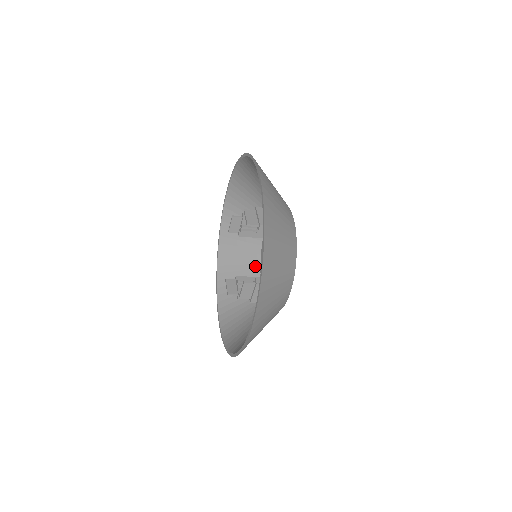
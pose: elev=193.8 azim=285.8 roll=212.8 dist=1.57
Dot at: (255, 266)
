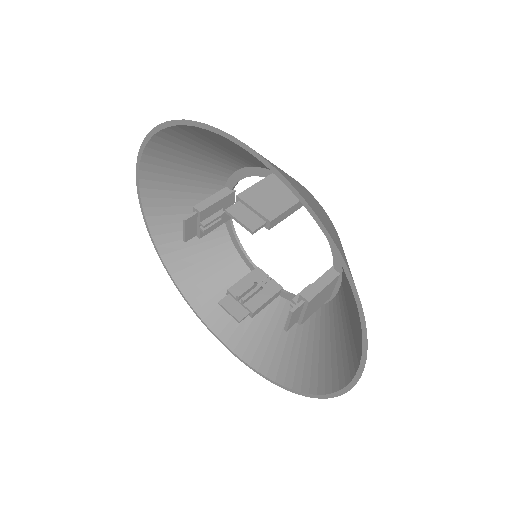
Dot at: (232, 258)
